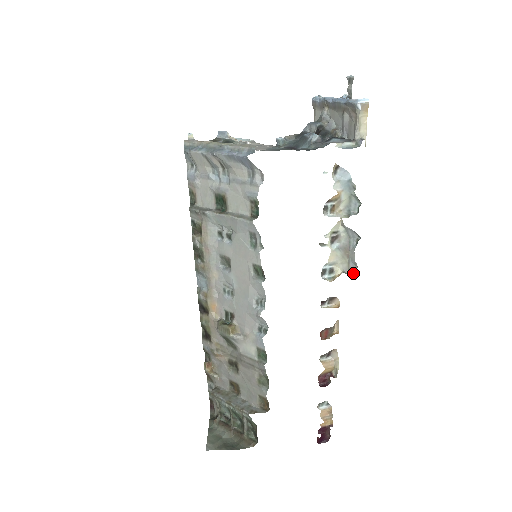
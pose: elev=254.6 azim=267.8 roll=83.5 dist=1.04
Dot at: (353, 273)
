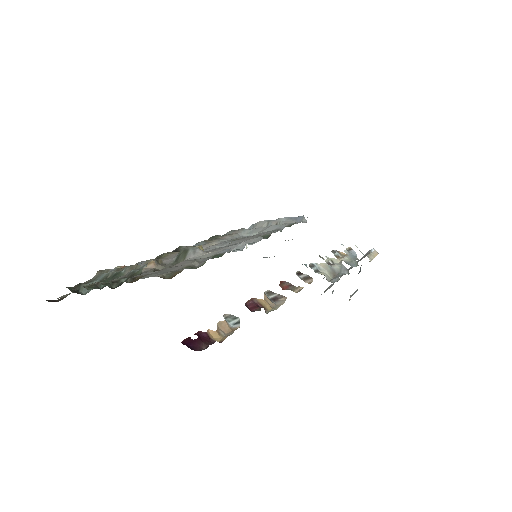
Dot at: (333, 281)
